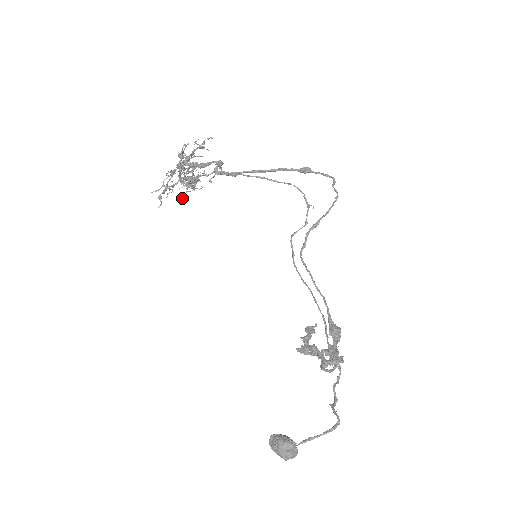
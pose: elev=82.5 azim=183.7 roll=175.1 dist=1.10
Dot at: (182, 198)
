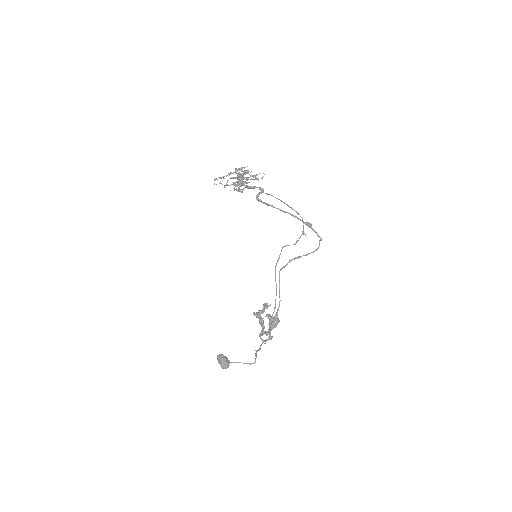
Dot at: (230, 178)
